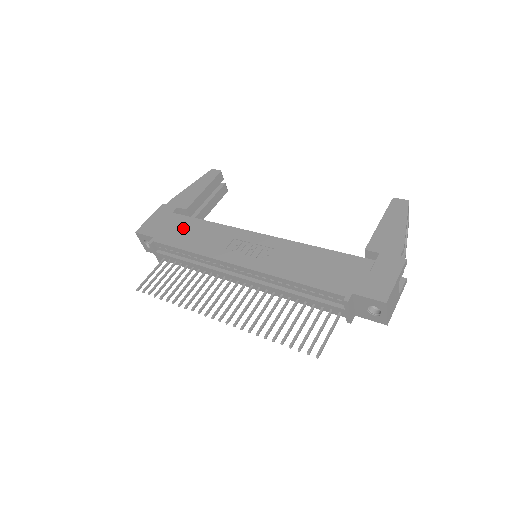
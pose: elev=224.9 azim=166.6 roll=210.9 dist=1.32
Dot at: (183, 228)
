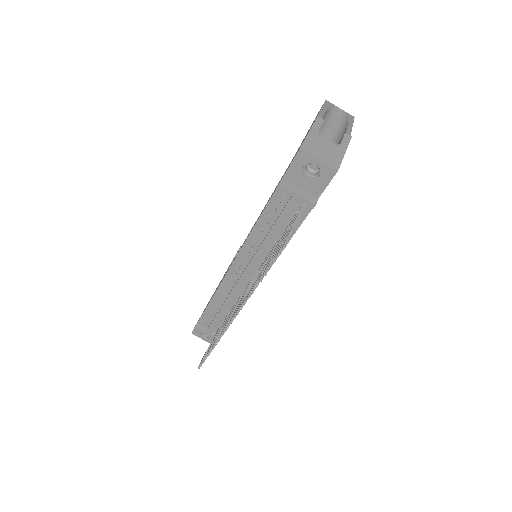
Dot at: occluded
